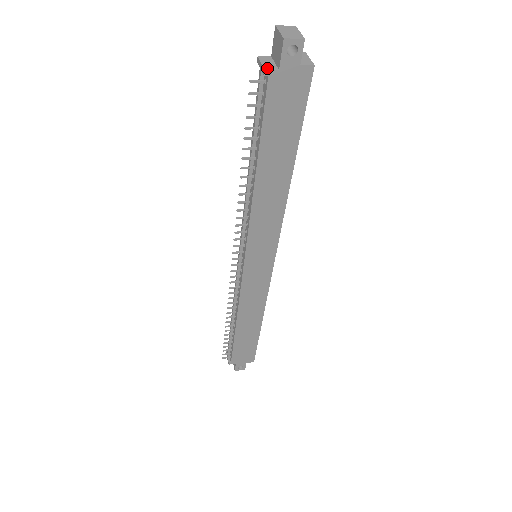
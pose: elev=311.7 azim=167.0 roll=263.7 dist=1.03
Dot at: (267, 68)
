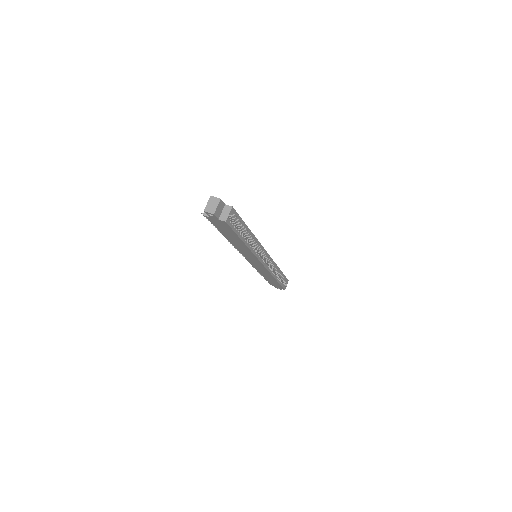
Dot at: (205, 214)
